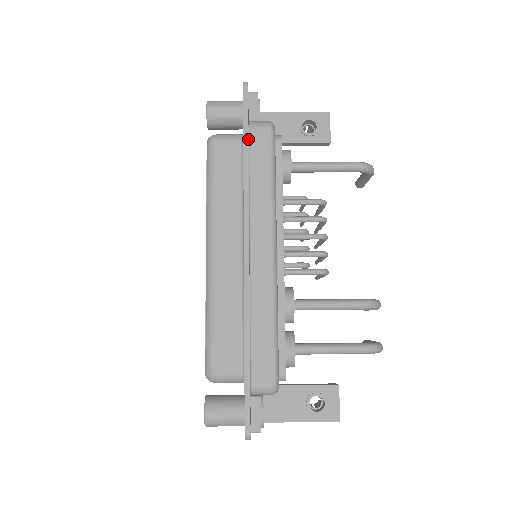
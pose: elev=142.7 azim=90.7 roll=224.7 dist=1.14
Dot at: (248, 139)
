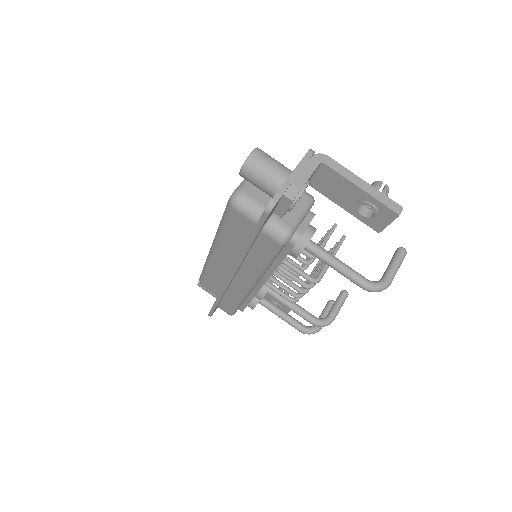
Dot at: occluded
